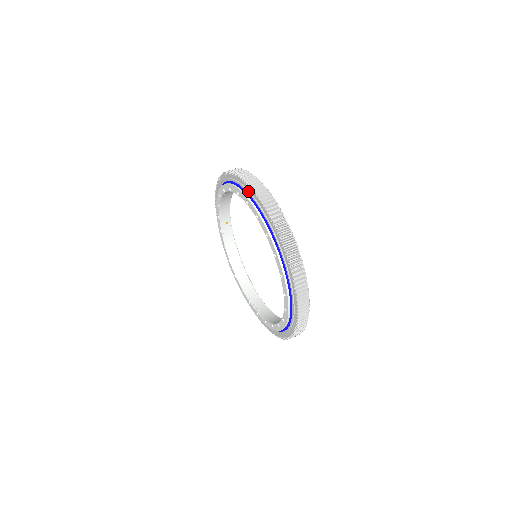
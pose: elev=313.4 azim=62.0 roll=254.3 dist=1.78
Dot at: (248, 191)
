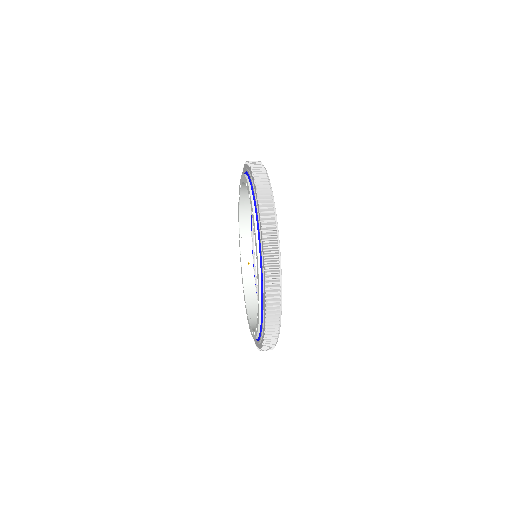
Dot at: (244, 171)
